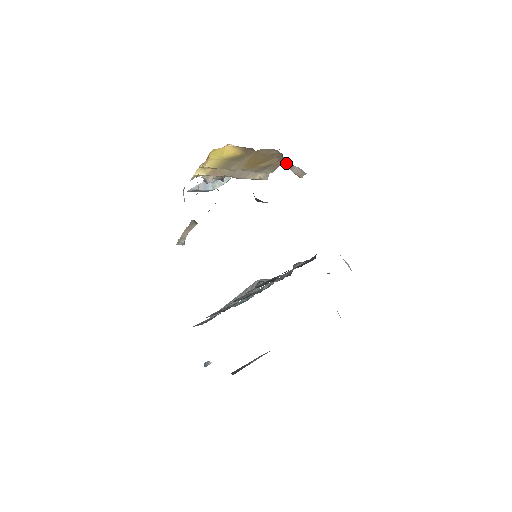
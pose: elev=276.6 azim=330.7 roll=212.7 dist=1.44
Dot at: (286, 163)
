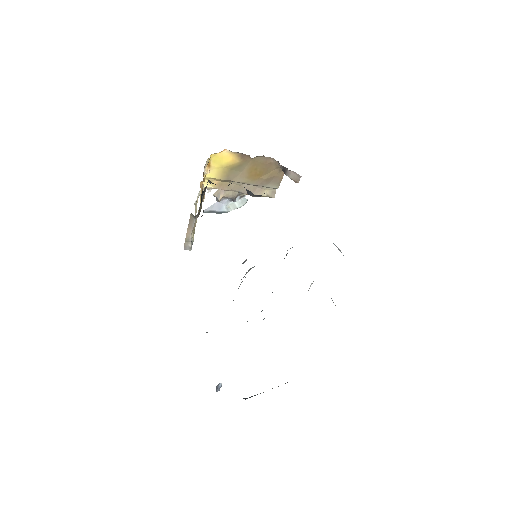
Dot at: (283, 171)
